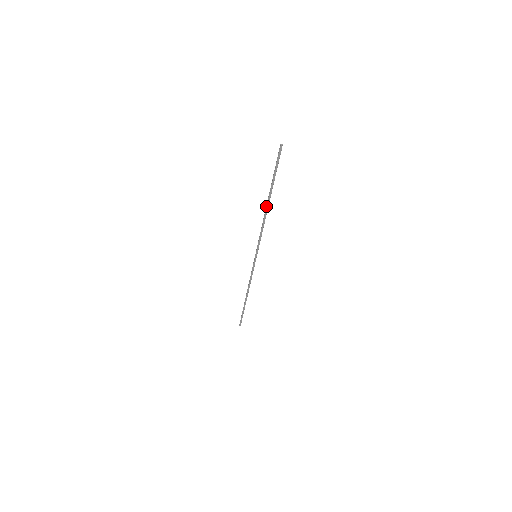
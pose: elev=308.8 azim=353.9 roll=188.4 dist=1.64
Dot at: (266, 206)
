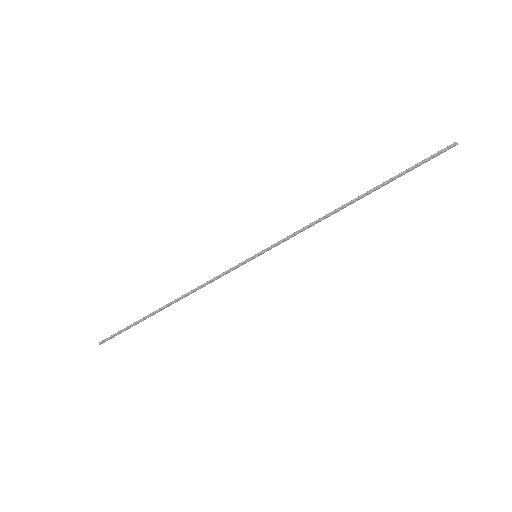
Dot at: (351, 201)
